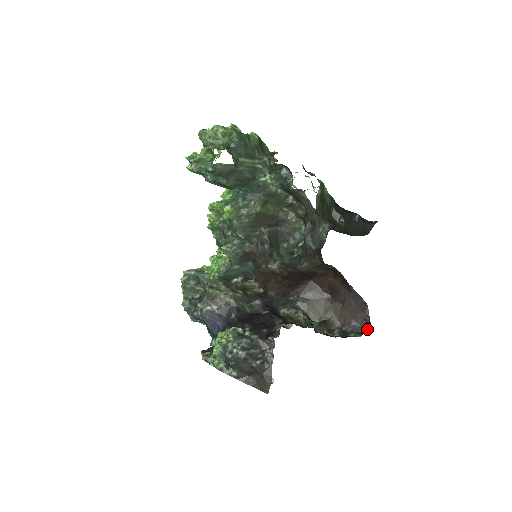
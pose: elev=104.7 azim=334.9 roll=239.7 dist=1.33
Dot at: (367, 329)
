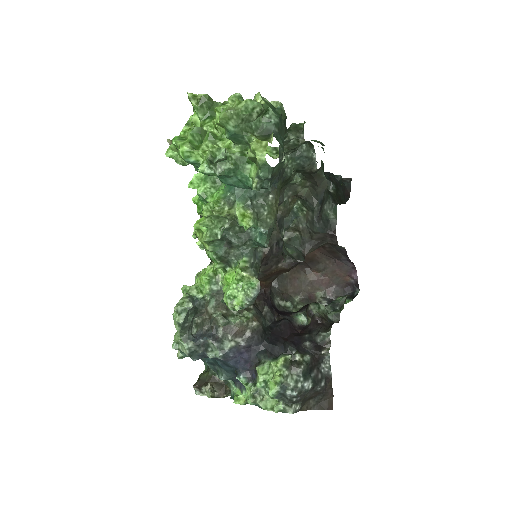
Dot at: (350, 290)
